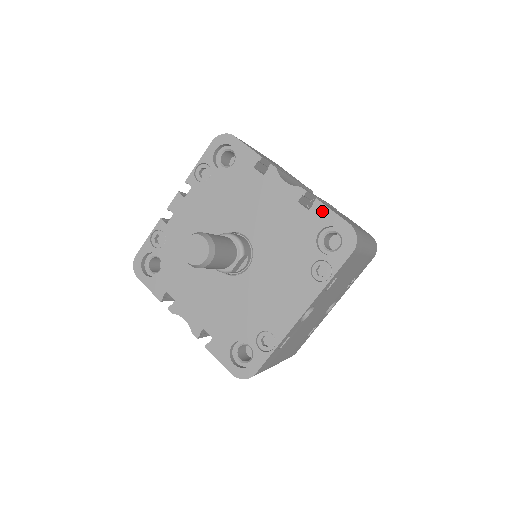
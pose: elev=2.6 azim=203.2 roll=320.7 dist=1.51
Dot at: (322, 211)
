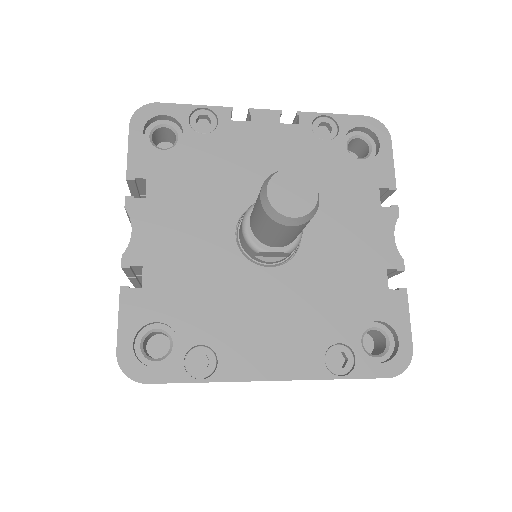
Dot at: (400, 305)
